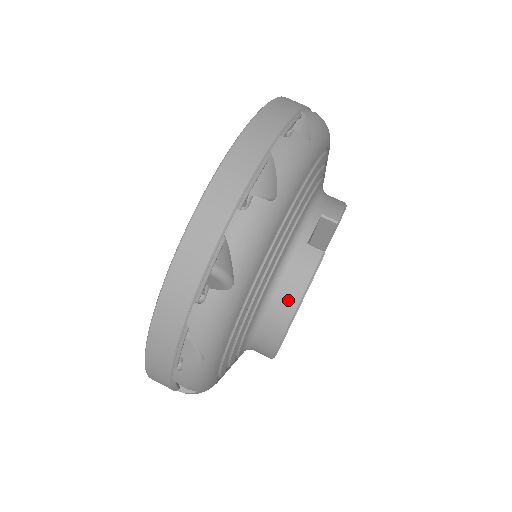
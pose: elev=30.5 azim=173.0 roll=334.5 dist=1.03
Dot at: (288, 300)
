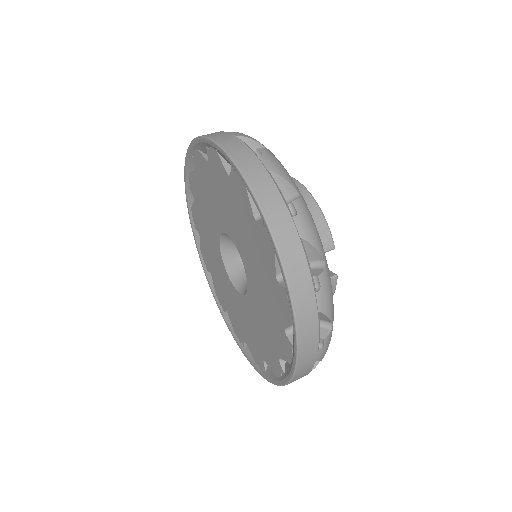
Dot at: occluded
